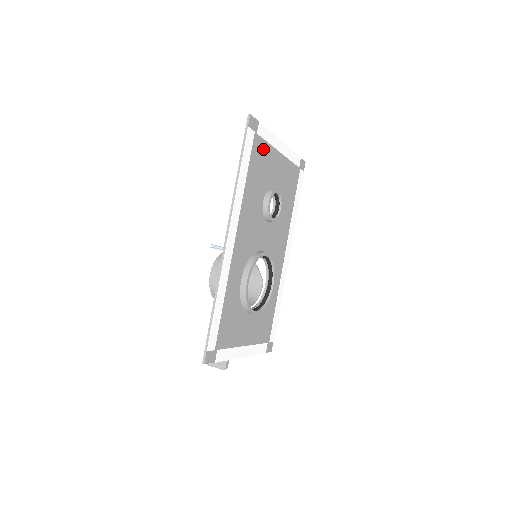
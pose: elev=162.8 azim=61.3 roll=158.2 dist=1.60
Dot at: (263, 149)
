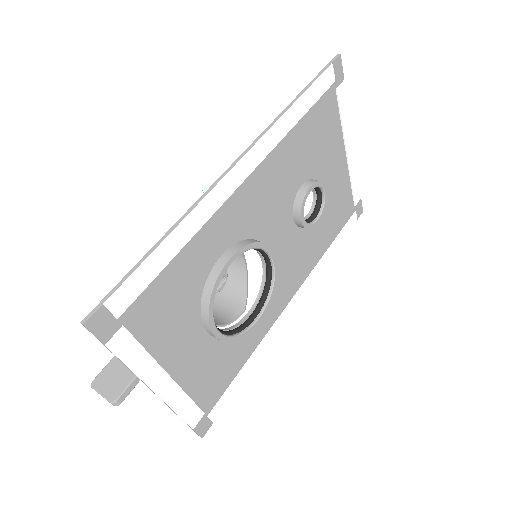
Dot at: (333, 119)
